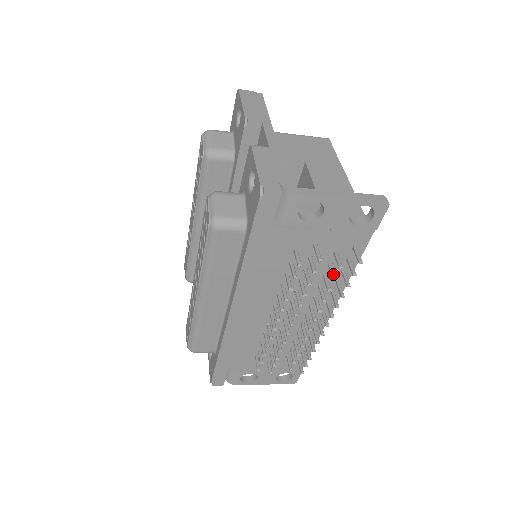
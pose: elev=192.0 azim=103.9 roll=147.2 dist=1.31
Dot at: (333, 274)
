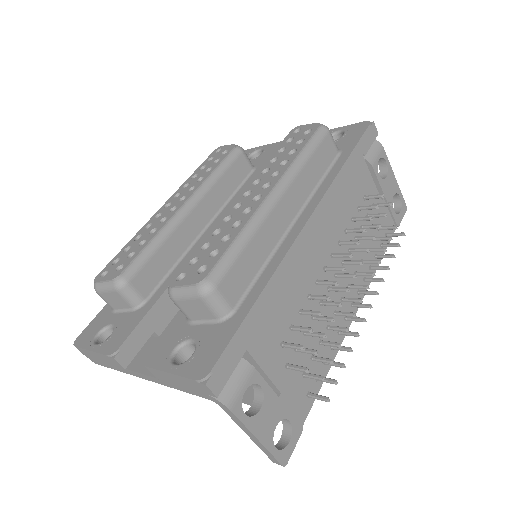
Dot at: (386, 236)
